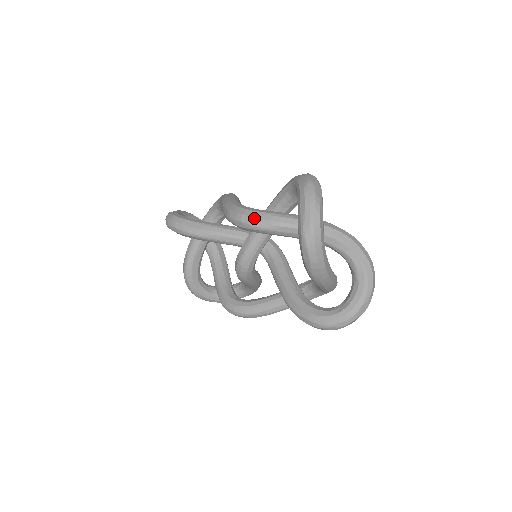
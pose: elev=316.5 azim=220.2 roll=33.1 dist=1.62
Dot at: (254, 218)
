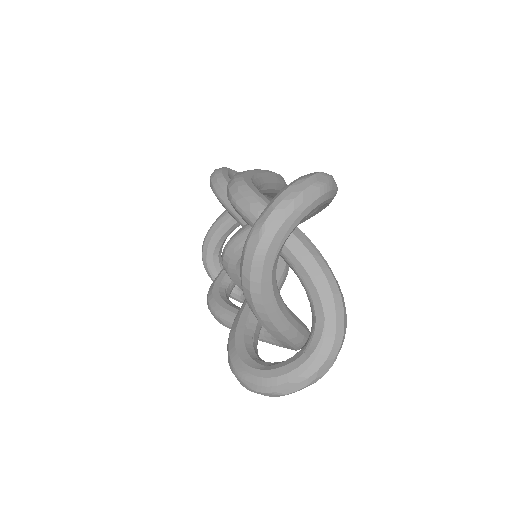
Dot at: (239, 192)
